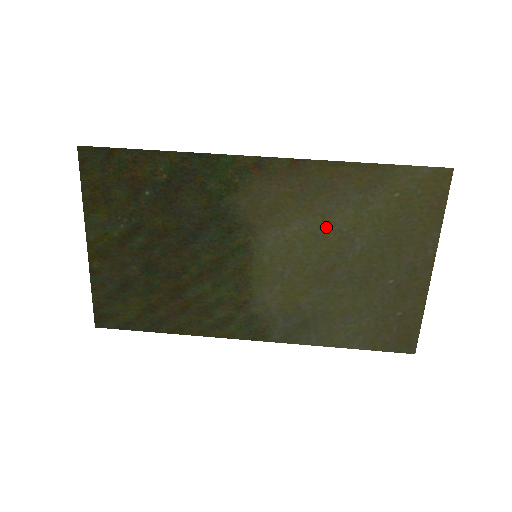
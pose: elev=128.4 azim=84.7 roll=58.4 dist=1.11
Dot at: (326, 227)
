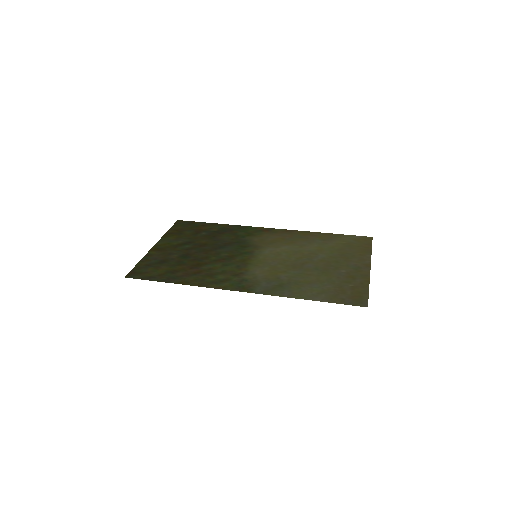
Dot at: (302, 249)
